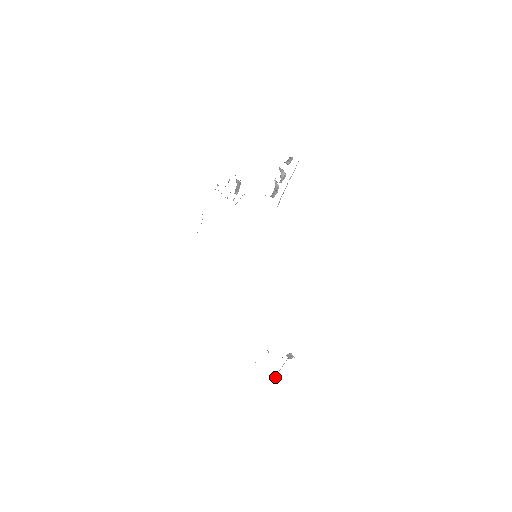
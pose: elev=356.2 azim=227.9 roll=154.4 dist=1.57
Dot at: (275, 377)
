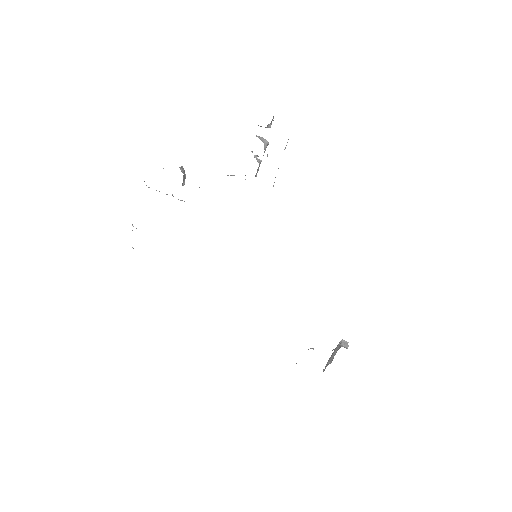
Dot at: occluded
